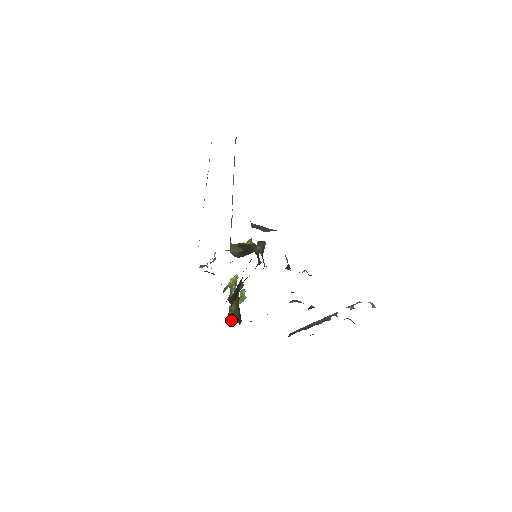
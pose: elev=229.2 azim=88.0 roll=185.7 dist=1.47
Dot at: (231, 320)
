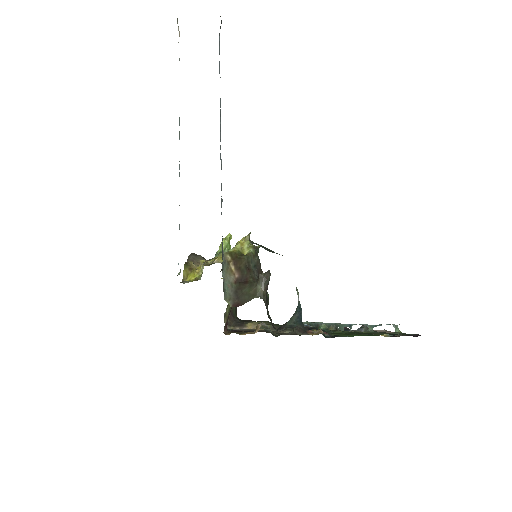
Dot at: (227, 326)
